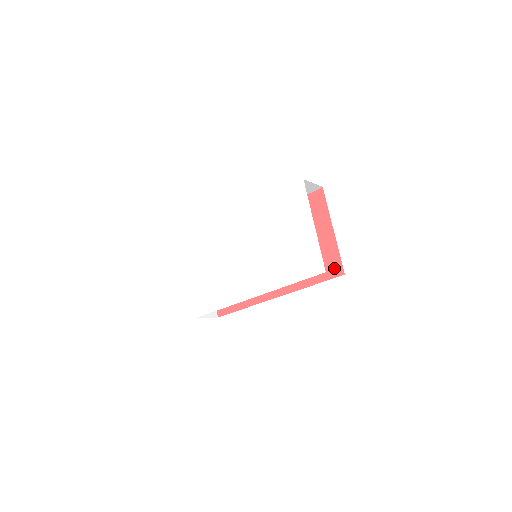
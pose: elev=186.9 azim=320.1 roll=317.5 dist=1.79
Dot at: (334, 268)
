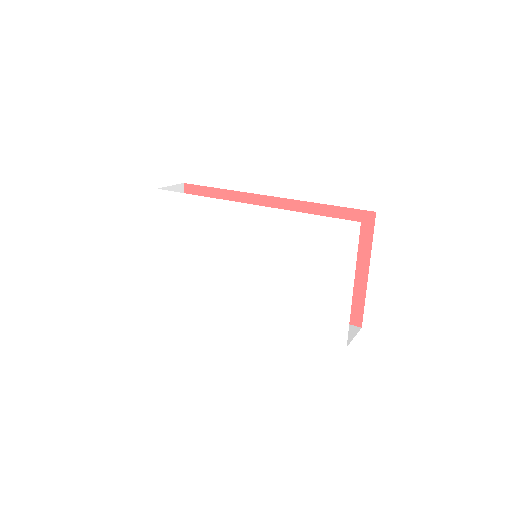
Dot at: (351, 314)
